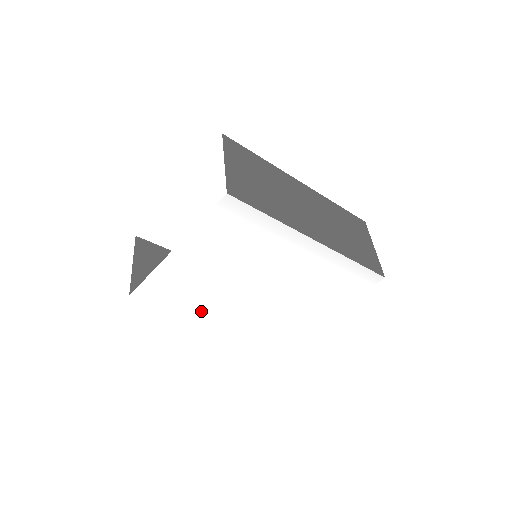
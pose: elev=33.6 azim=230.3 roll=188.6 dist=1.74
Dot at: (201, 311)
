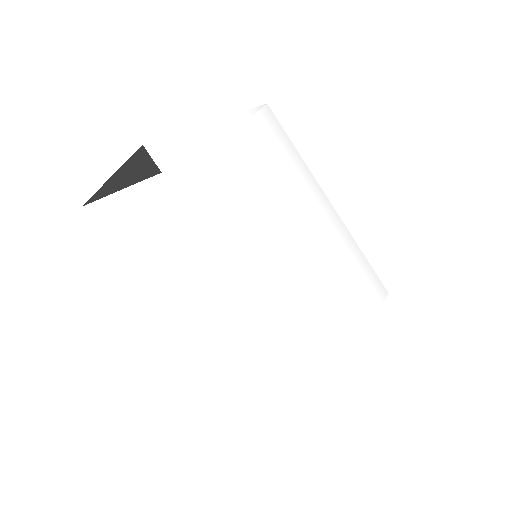
Dot at: (227, 243)
